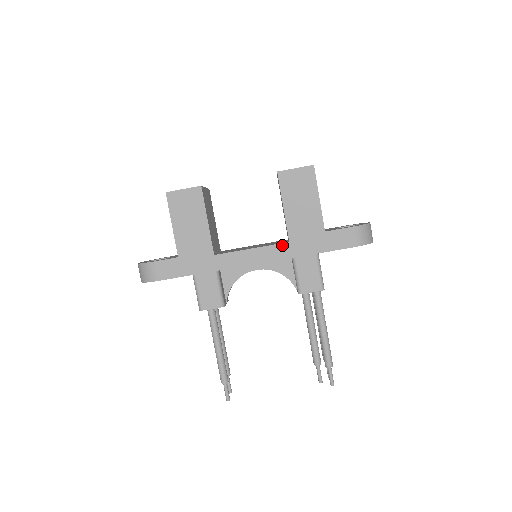
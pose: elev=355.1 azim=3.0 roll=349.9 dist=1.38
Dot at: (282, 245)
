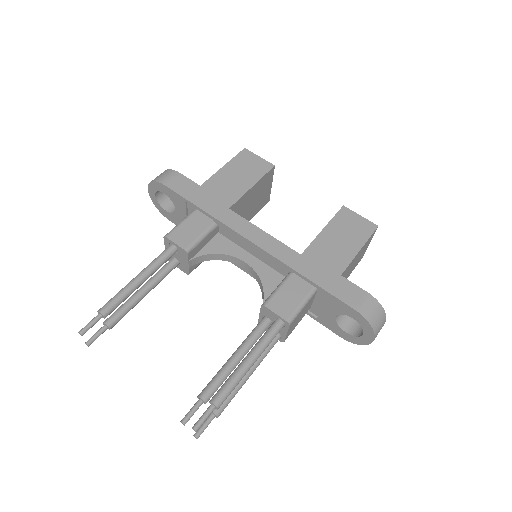
Dot at: (292, 251)
